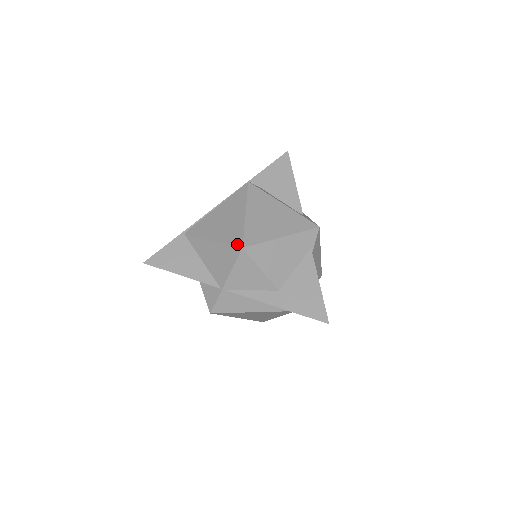
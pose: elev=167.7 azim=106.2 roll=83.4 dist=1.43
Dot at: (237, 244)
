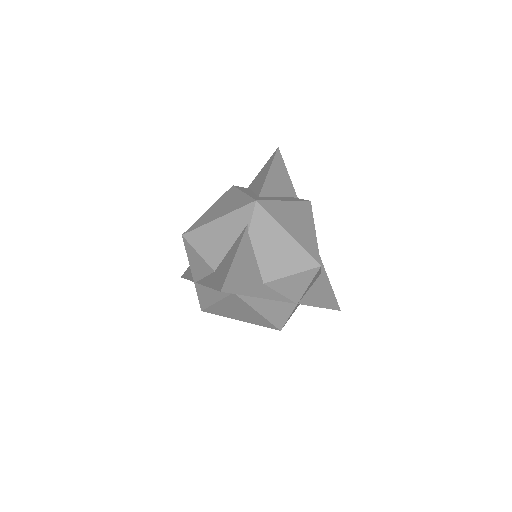
Dot at: occluded
